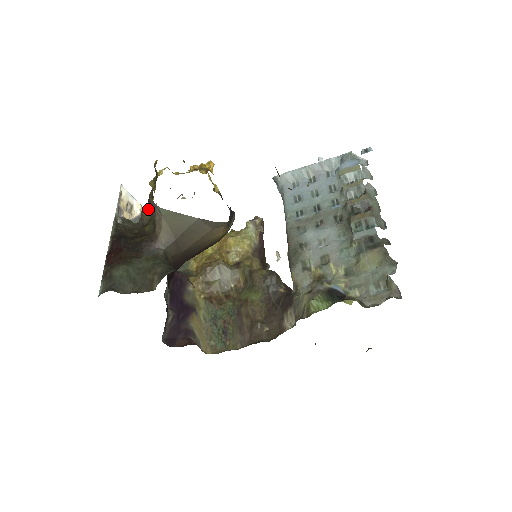
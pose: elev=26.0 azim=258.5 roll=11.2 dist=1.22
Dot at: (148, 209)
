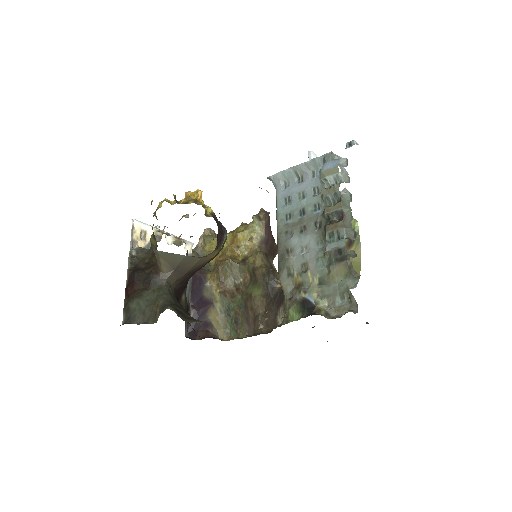
Dot at: (154, 240)
